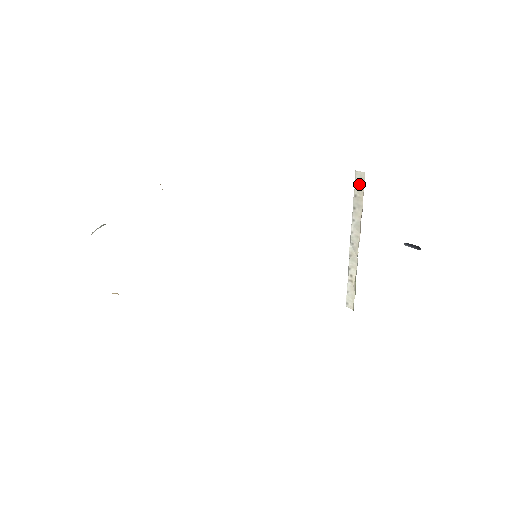
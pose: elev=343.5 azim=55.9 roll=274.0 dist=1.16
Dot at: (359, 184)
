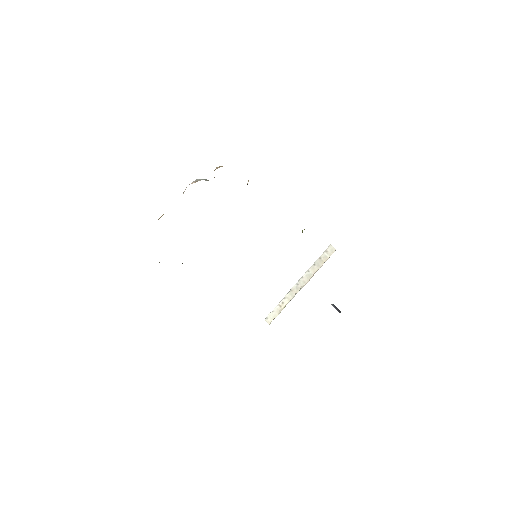
Dot at: (328, 253)
